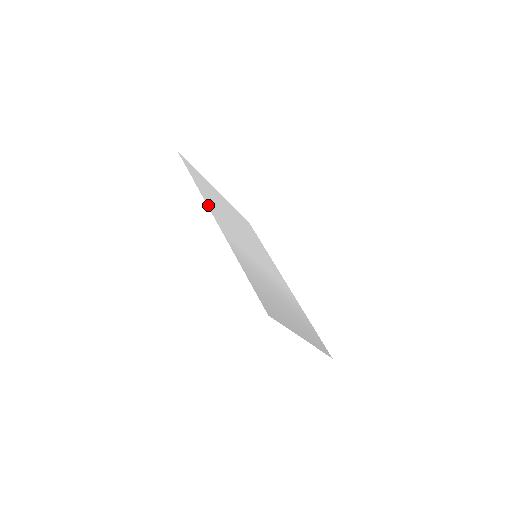
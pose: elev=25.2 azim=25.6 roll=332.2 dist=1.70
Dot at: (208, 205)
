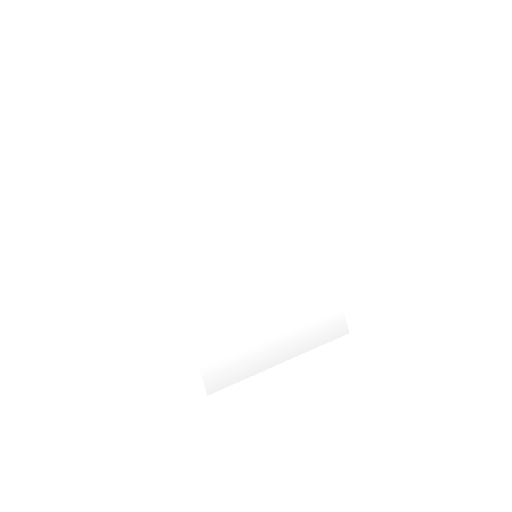
Dot at: (171, 254)
